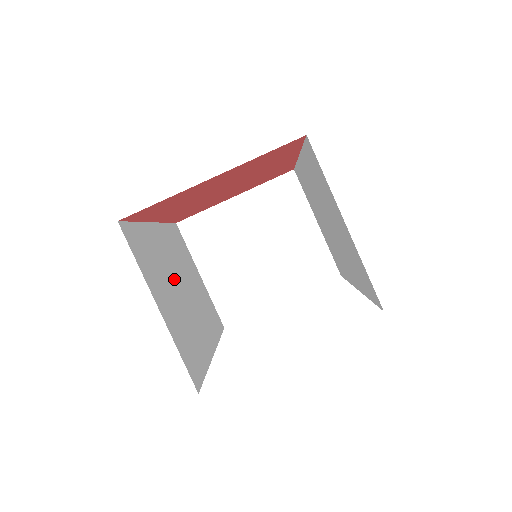
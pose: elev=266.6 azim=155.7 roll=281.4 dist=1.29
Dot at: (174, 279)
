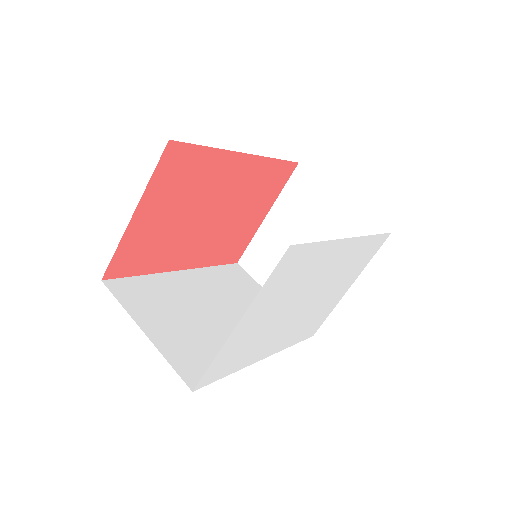
Dot at: (198, 307)
